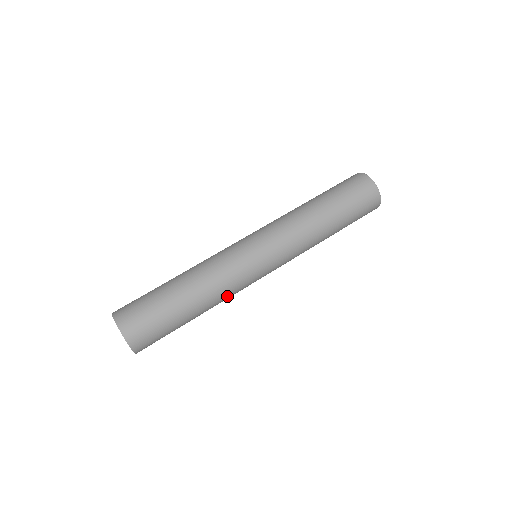
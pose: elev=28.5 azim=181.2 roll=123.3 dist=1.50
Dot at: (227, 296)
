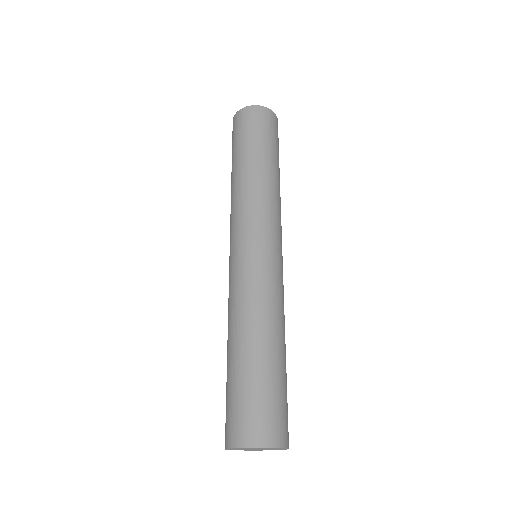
Dot at: (274, 303)
